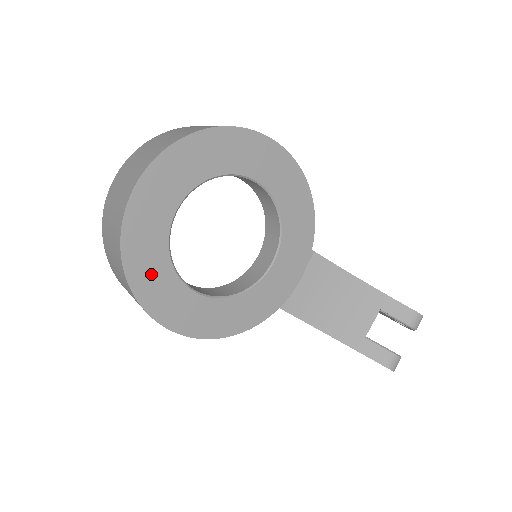
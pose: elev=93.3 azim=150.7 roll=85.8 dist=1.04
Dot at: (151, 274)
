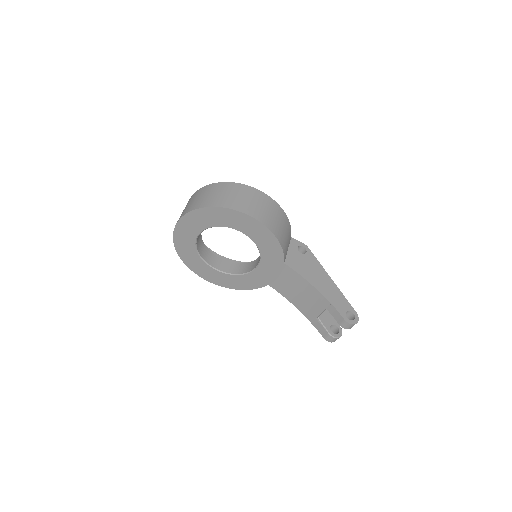
Dot at: (192, 260)
